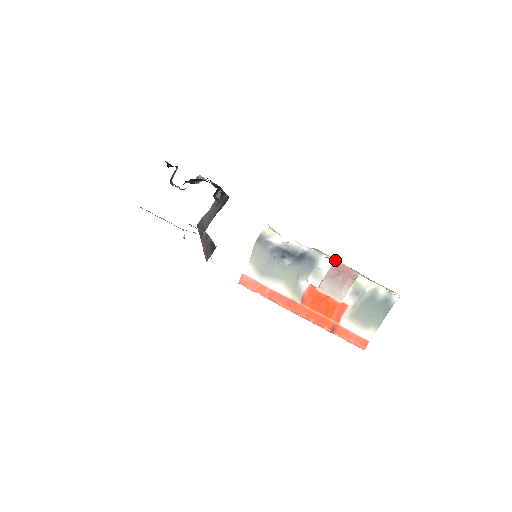
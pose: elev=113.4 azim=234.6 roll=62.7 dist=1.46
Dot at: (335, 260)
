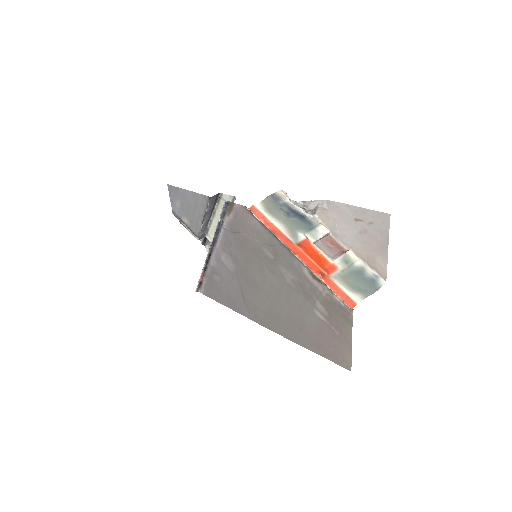
Dot at: (330, 232)
